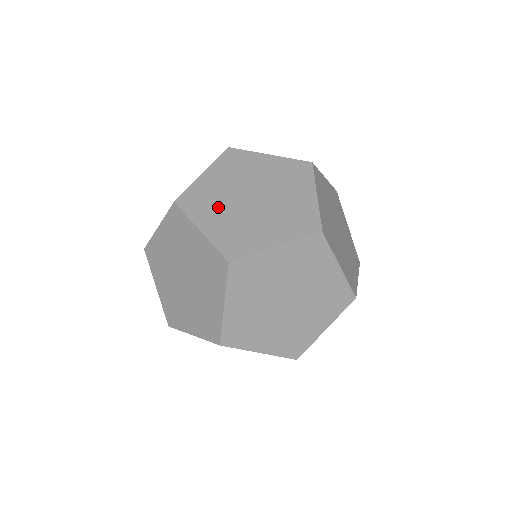
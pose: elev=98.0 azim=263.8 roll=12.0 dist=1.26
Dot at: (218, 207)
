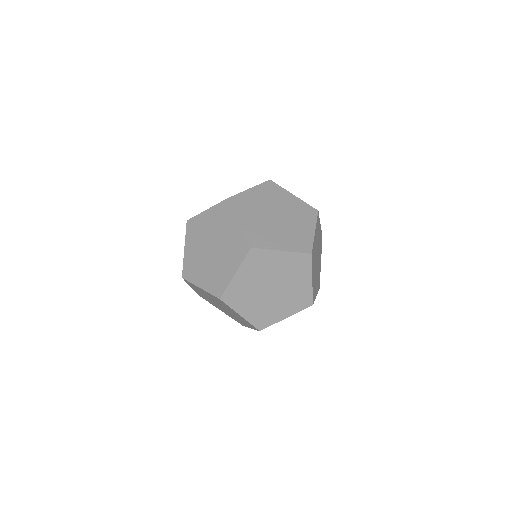
Dot at: (200, 267)
